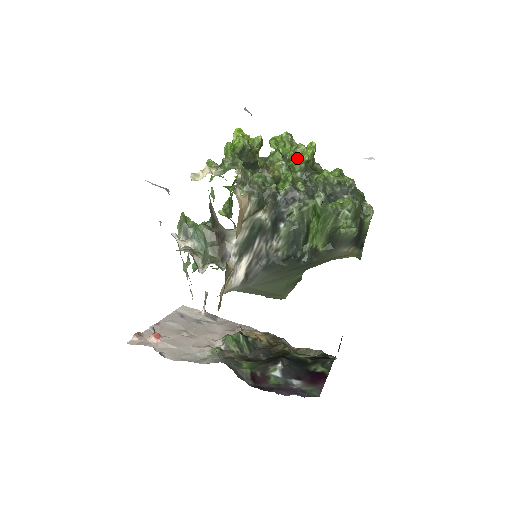
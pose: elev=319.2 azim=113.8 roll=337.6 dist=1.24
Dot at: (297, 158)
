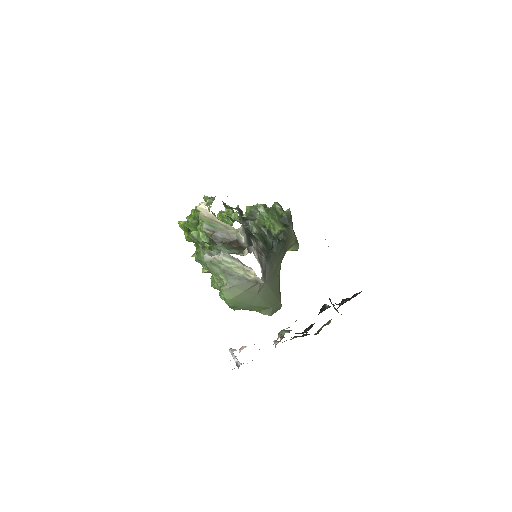
Dot at: (226, 214)
